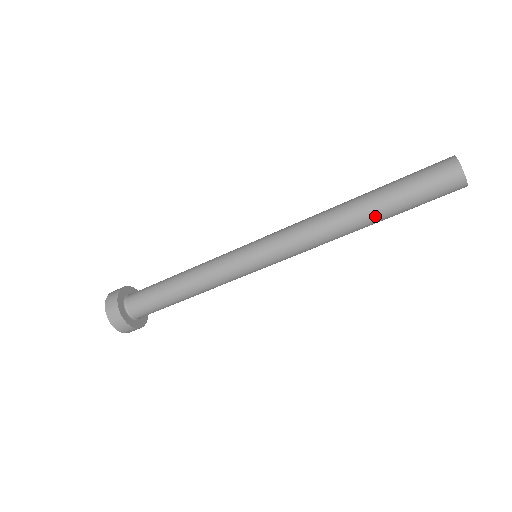
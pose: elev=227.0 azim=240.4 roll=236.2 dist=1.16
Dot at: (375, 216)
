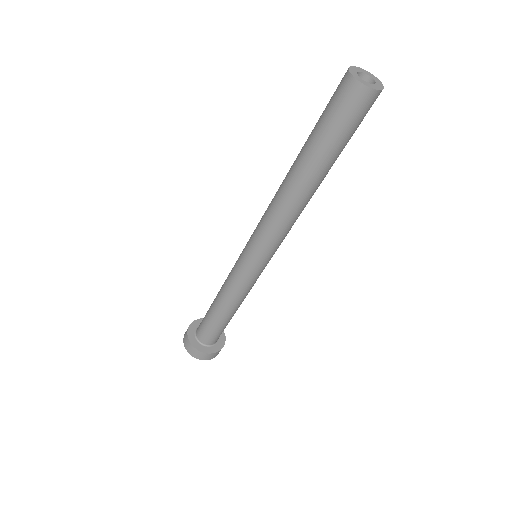
Dot at: (316, 174)
